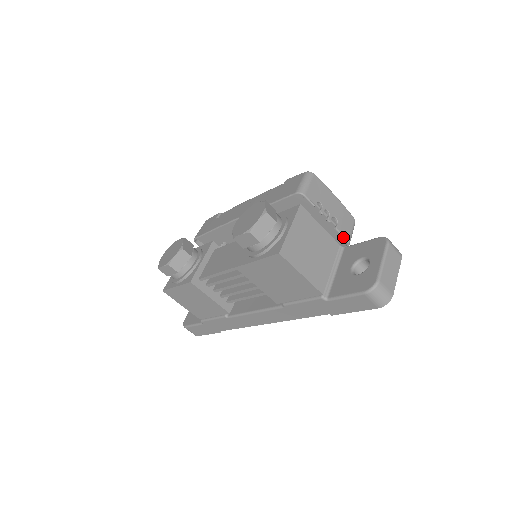
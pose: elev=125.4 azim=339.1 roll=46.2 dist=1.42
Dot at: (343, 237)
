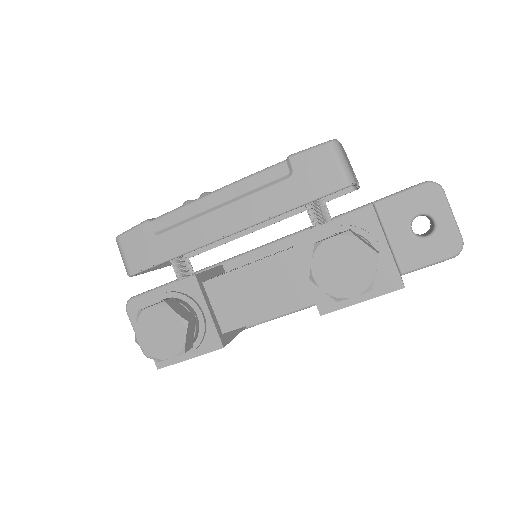
Dot at: occluded
